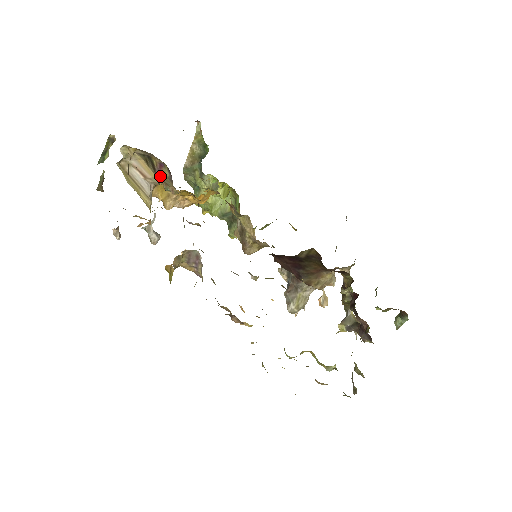
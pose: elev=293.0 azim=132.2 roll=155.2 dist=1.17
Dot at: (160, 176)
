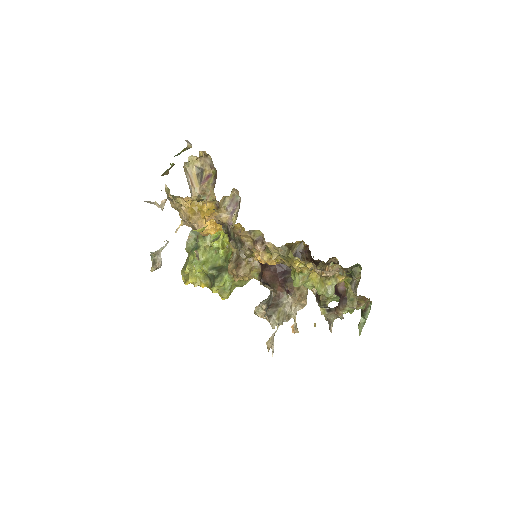
Dot at: (203, 186)
